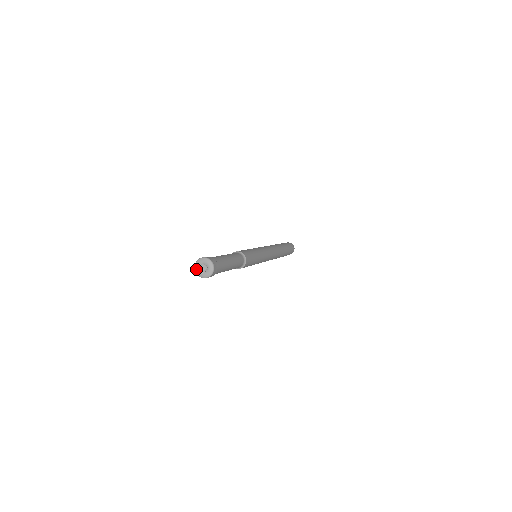
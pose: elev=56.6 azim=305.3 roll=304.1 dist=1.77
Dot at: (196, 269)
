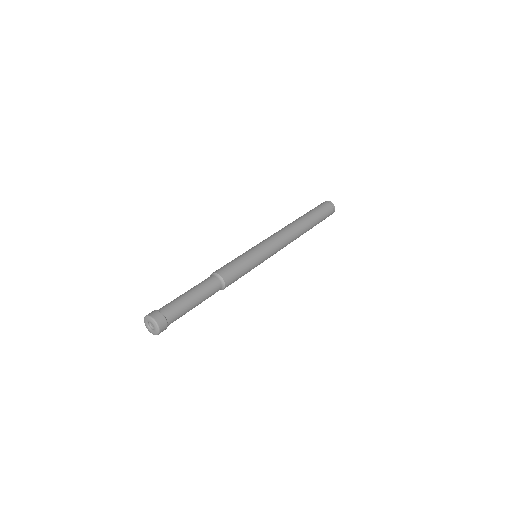
Dot at: (145, 324)
